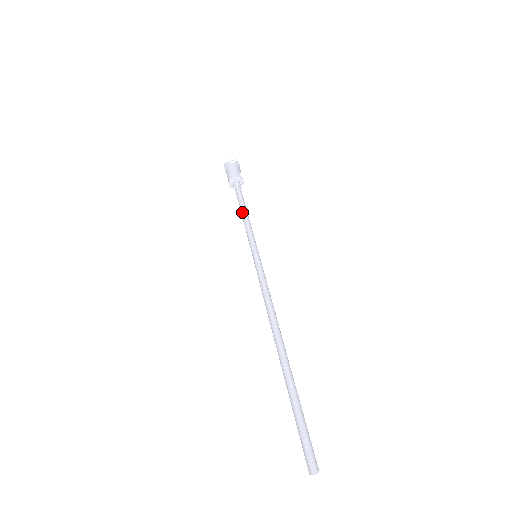
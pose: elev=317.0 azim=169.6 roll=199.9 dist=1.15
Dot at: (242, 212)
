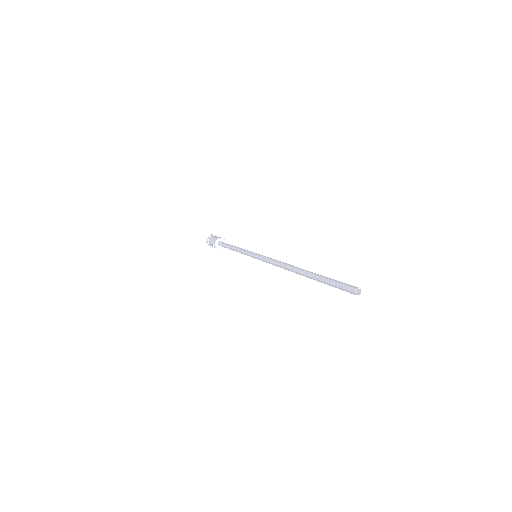
Dot at: (233, 248)
